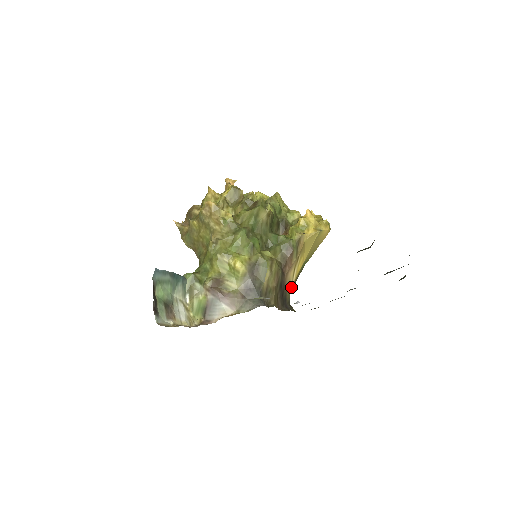
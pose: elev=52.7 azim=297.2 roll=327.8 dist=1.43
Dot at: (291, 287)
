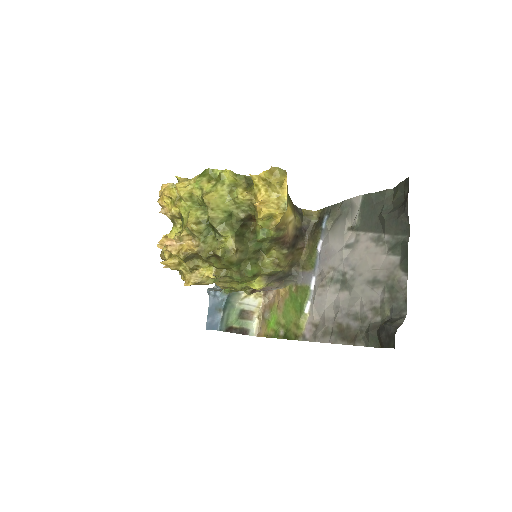
Dot at: (294, 215)
